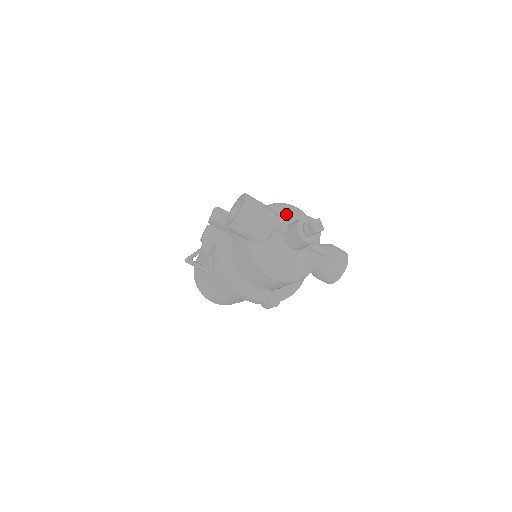
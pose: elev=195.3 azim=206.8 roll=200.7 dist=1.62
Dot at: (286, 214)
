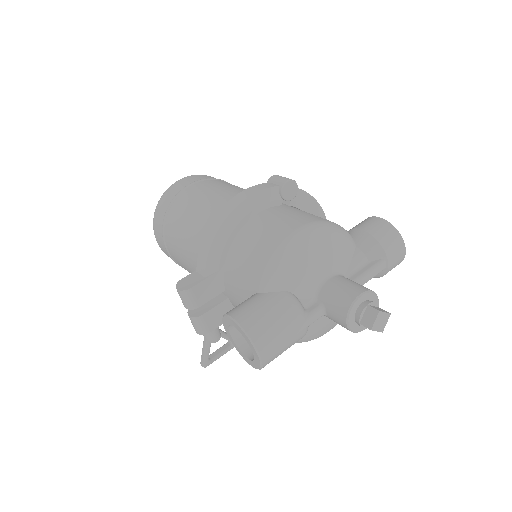
Dot at: (304, 280)
